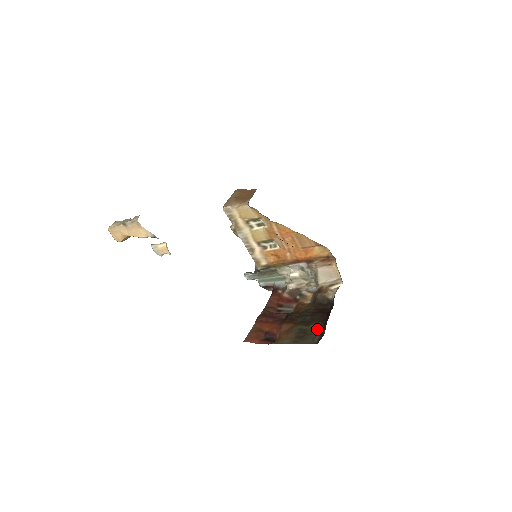
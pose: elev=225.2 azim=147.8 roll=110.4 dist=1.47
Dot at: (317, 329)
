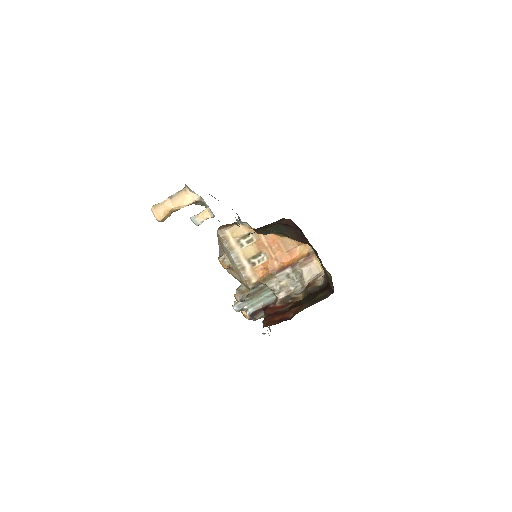
Dot at: (324, 294)
